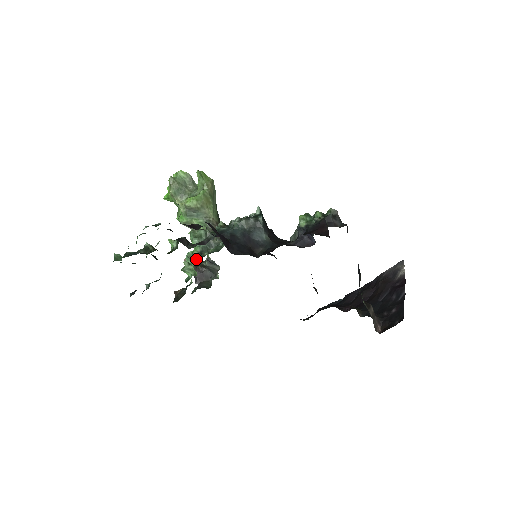
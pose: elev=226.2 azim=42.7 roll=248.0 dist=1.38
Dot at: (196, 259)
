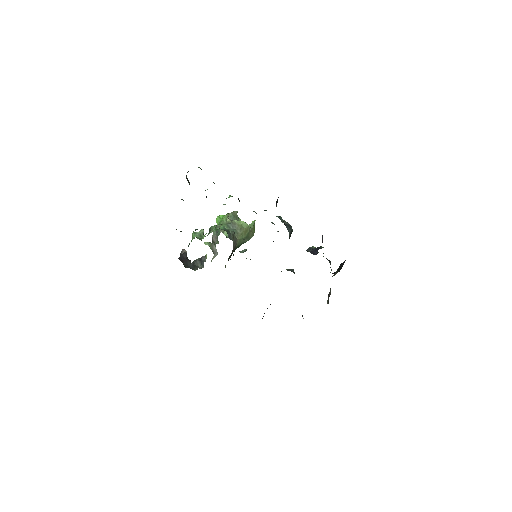
Dot at: occluded
